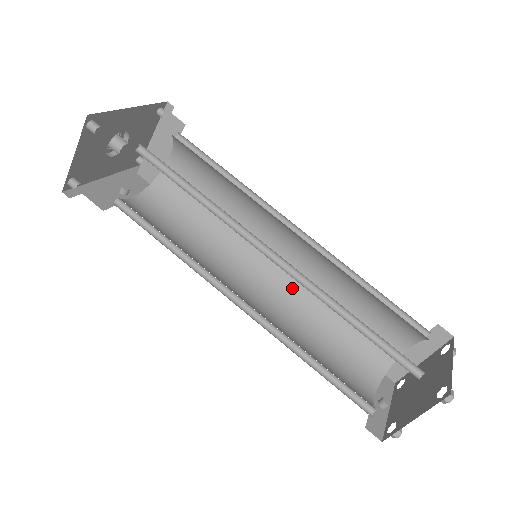
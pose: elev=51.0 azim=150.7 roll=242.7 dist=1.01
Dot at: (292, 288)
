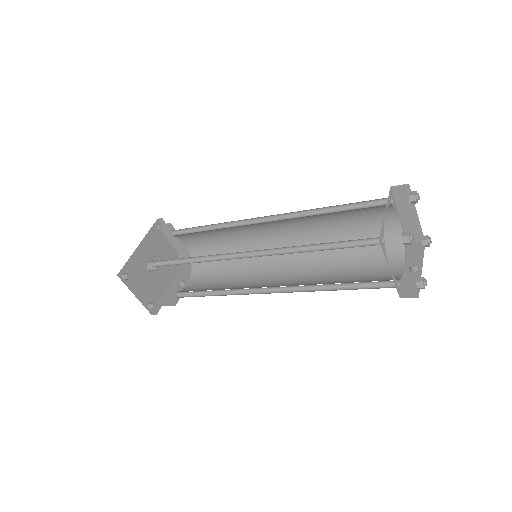
Dot at: occluded
